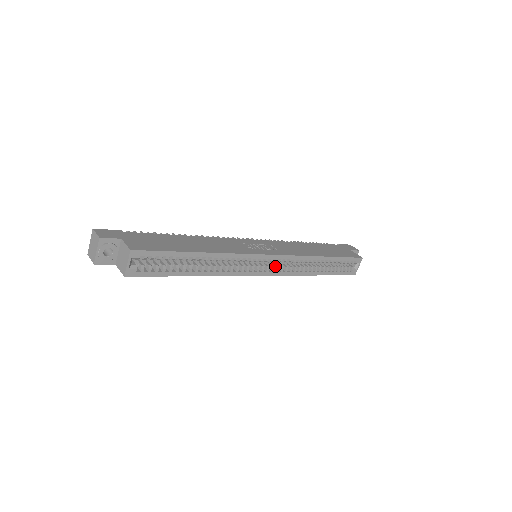
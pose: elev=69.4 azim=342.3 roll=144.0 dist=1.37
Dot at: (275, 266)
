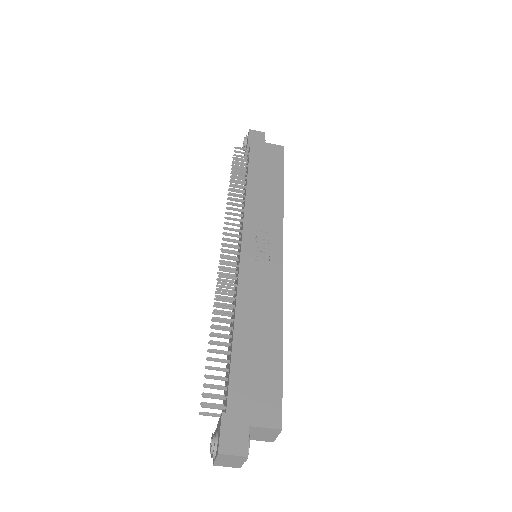
Dot at: occluded
